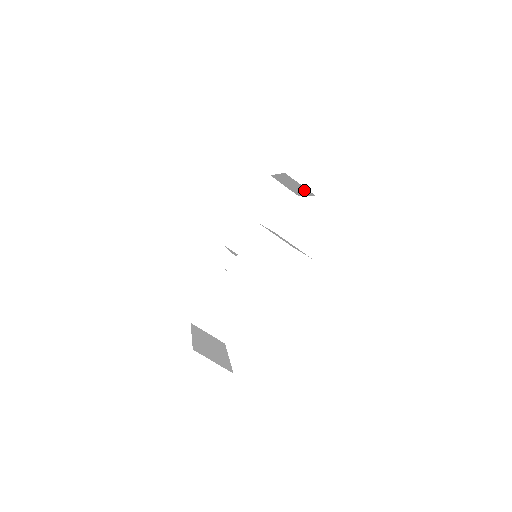
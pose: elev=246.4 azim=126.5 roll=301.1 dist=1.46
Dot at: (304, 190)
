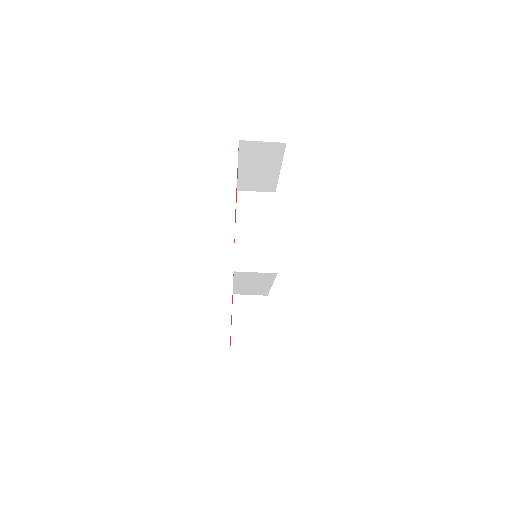
Dot at: occluded
